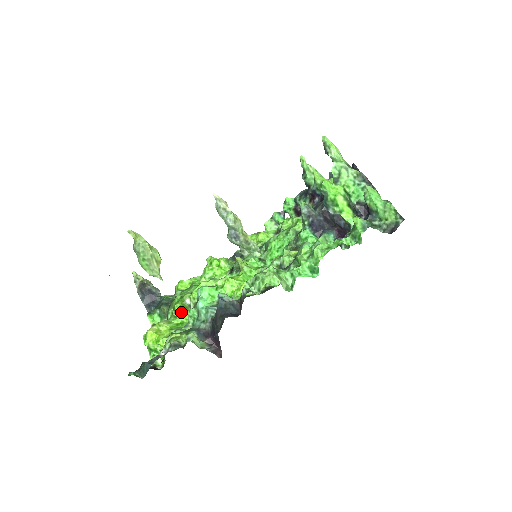
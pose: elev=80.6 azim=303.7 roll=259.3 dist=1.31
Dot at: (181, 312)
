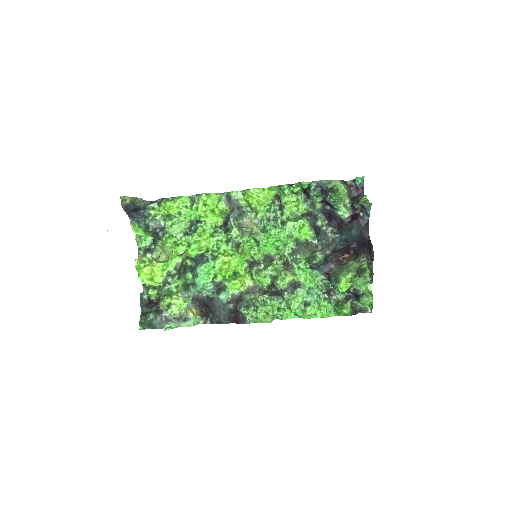
Dot at: (172, 255)
